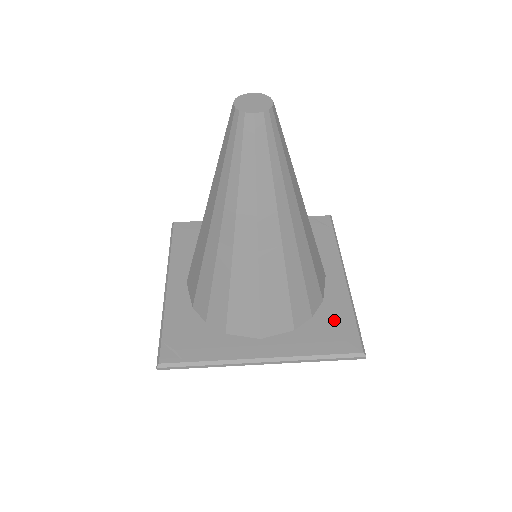
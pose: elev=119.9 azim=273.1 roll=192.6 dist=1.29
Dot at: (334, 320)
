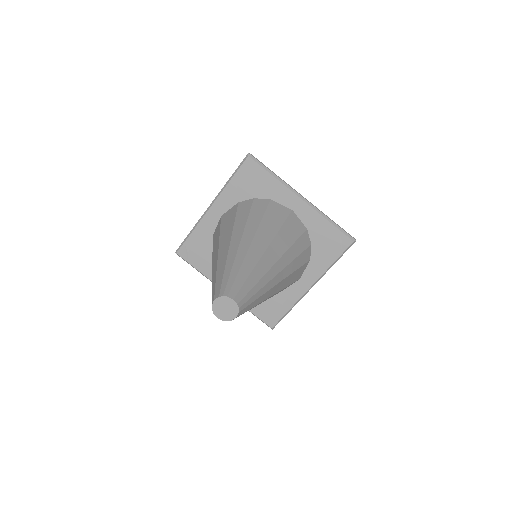
Dot at: (276, 304)
